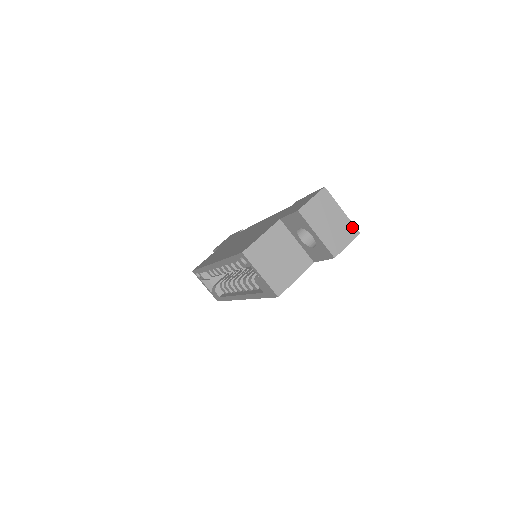
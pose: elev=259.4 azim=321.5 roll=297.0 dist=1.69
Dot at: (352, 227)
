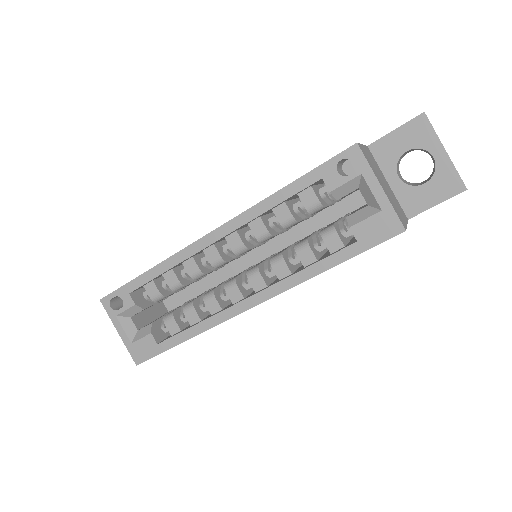
Dot at: occluded
